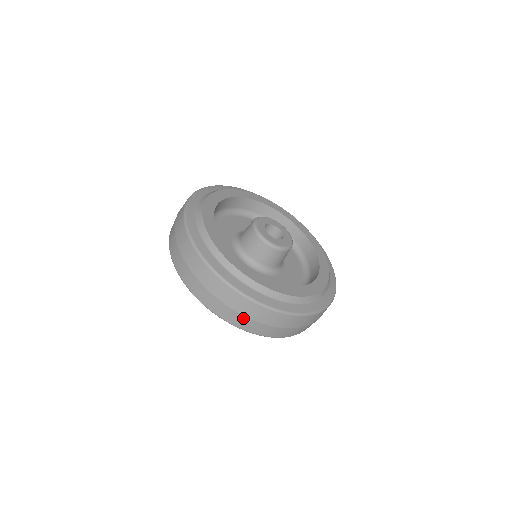
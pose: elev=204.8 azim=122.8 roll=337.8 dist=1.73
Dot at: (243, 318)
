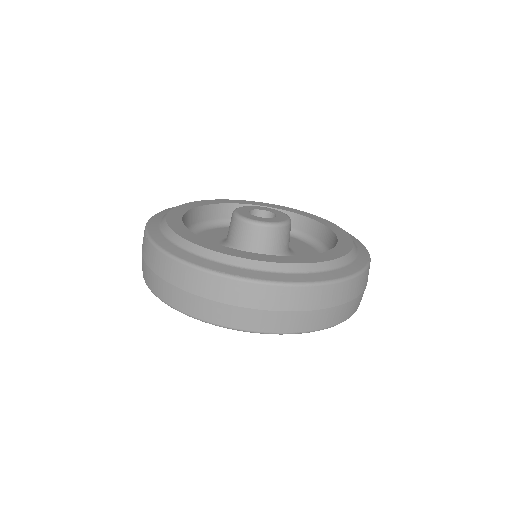
Dot at: occluded
